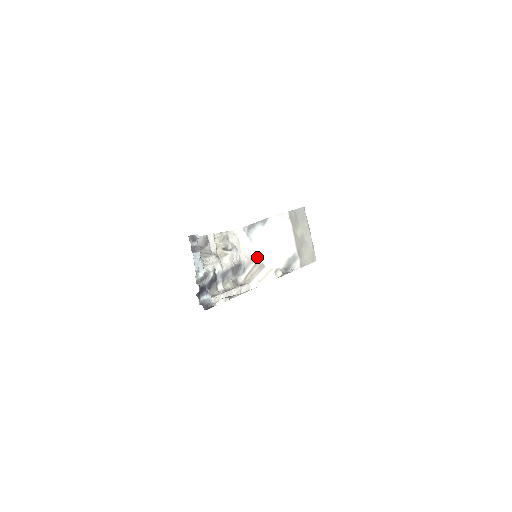
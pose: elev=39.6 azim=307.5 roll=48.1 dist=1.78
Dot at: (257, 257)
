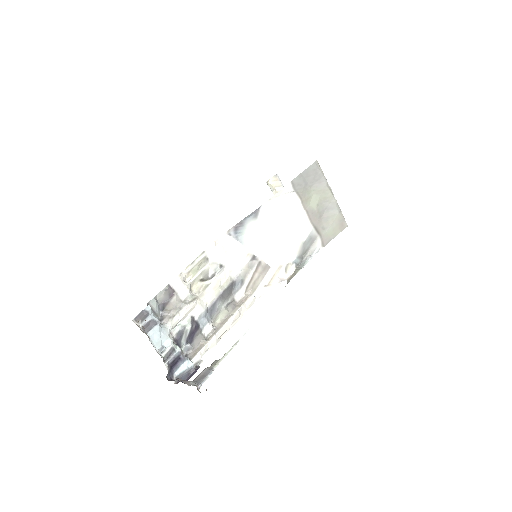
Dot at: (256, 260)
